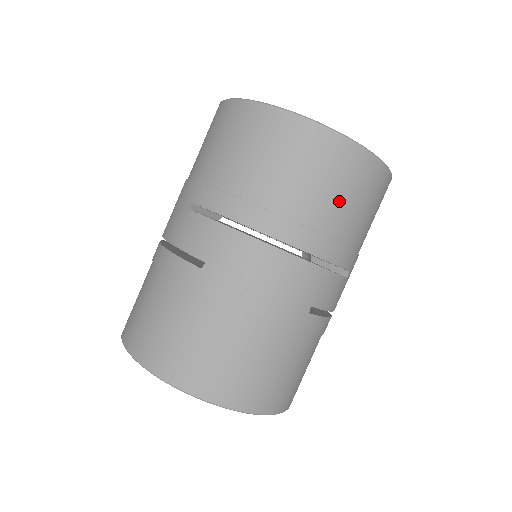
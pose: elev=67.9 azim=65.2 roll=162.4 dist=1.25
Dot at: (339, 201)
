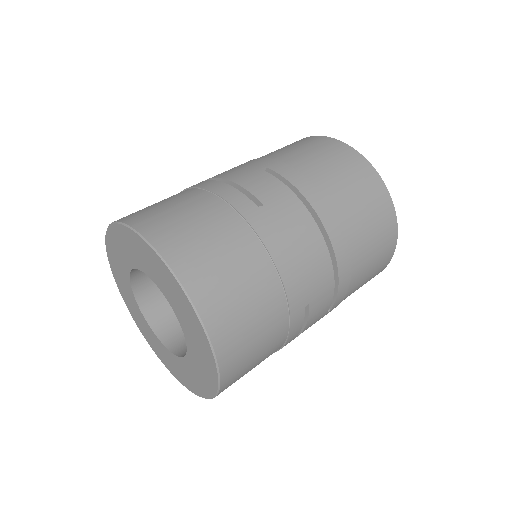
Dot at: (369, 243)
